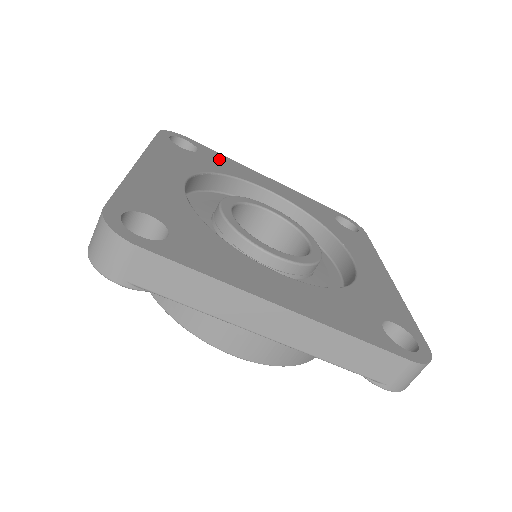
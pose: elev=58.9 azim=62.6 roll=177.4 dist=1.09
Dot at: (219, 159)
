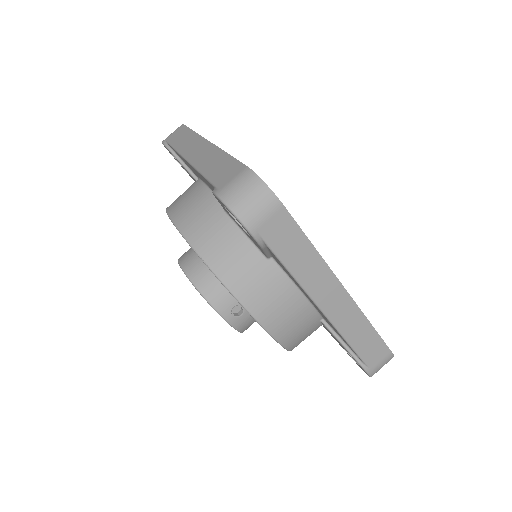
Dot at: occluded
